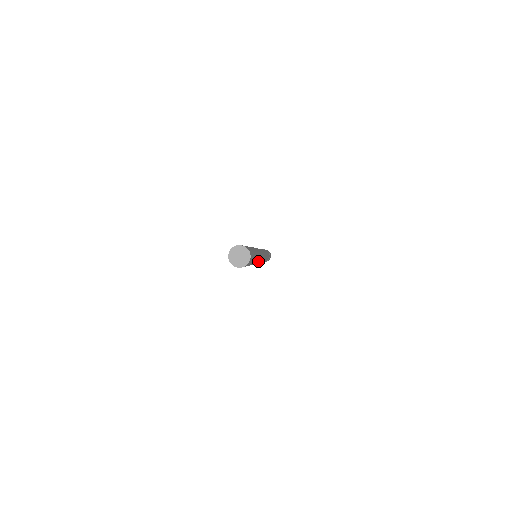
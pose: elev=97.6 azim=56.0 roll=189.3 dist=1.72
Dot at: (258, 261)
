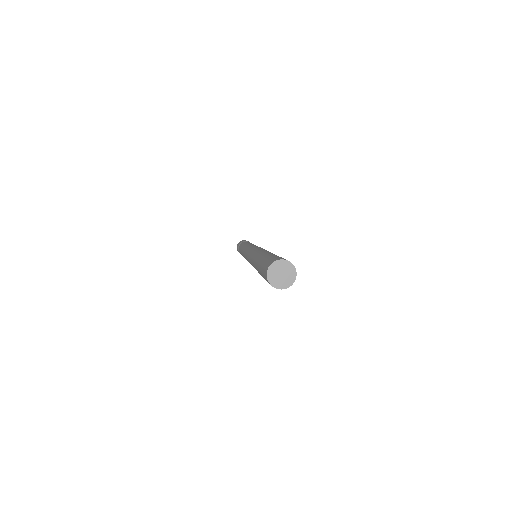
Dot at: occluded
